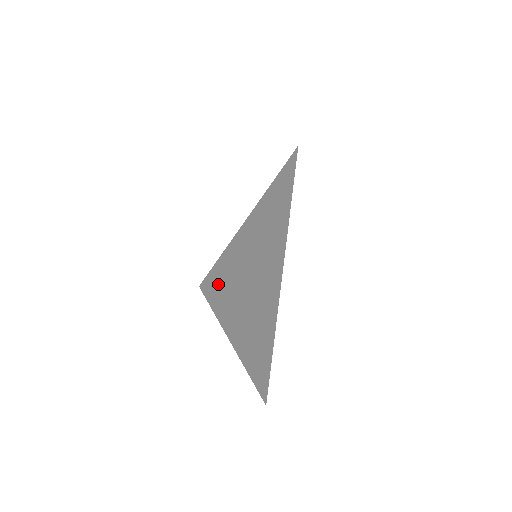
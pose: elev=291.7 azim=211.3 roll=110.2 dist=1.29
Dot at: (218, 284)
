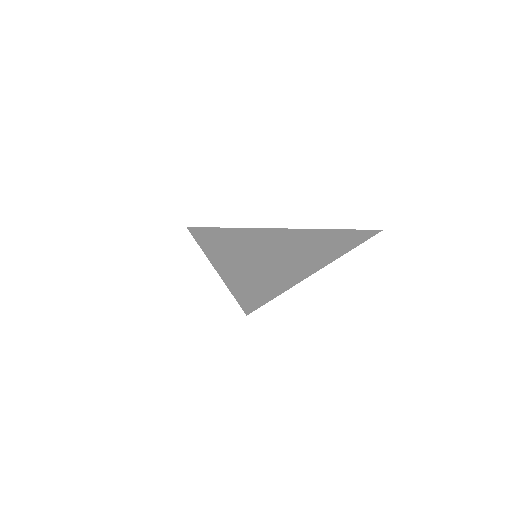
Dot at: (257, 293)
